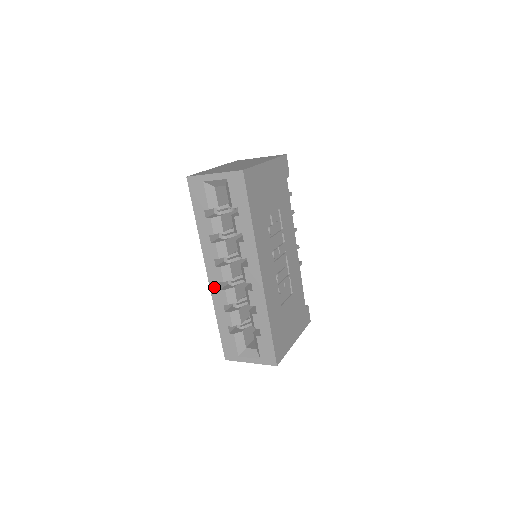
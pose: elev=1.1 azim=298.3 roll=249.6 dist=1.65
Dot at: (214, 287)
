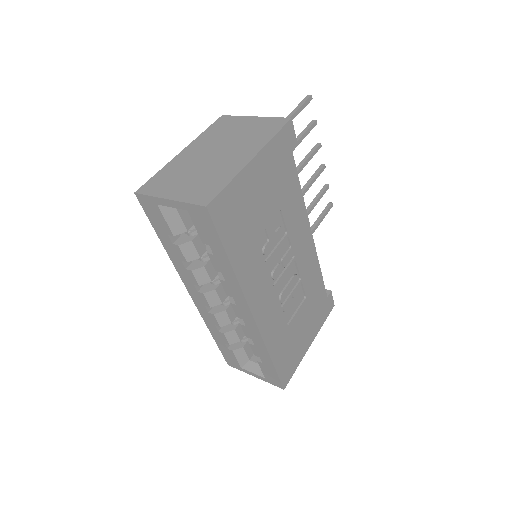
Dot at: (201, 308)
